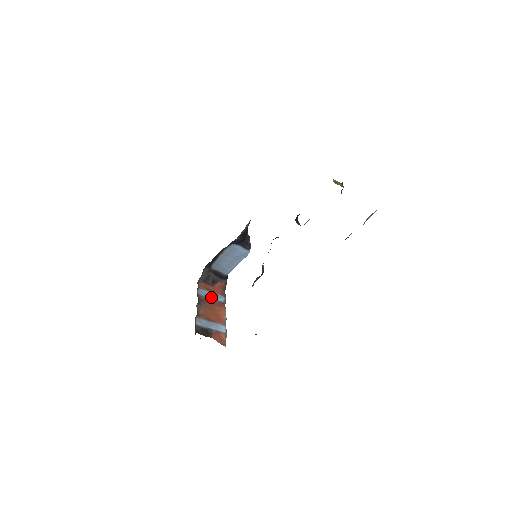
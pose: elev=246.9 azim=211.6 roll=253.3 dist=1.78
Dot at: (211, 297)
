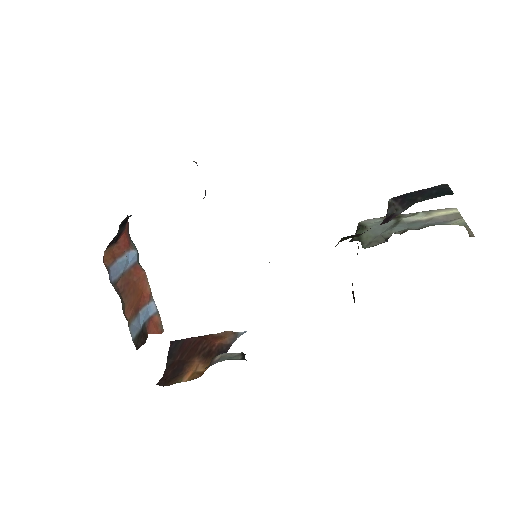
Dot at: (124, 268)
